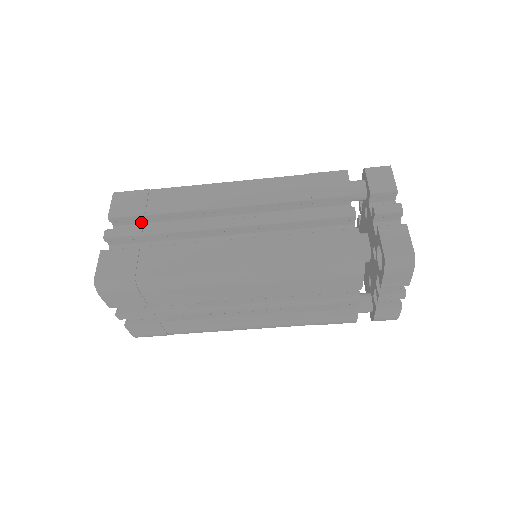
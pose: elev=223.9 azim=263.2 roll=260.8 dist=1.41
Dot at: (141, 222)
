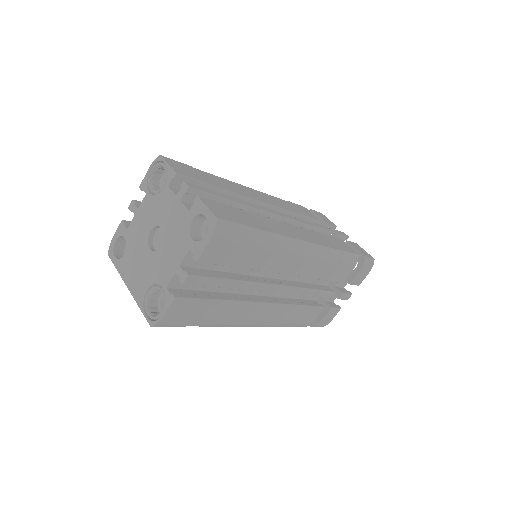
Dot at: occluded
